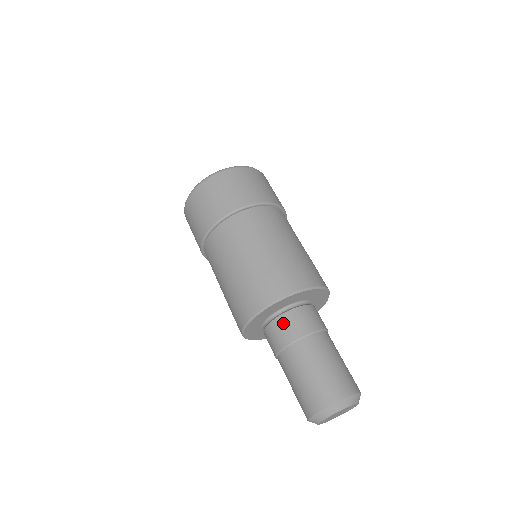
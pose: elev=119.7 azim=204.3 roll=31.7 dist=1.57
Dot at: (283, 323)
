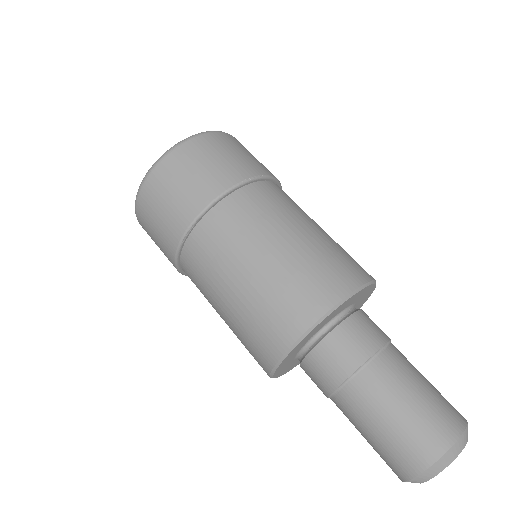
Dot at: (360, 324)
